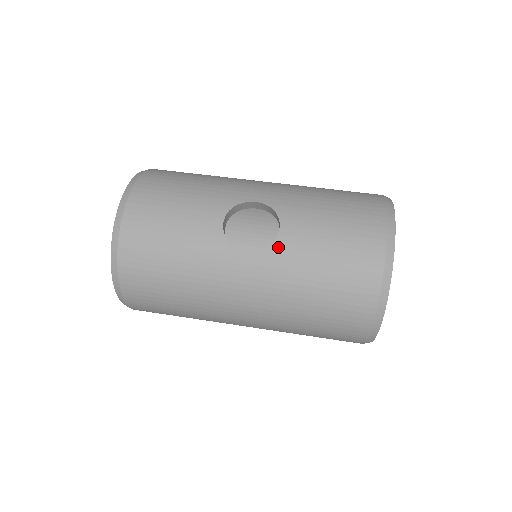
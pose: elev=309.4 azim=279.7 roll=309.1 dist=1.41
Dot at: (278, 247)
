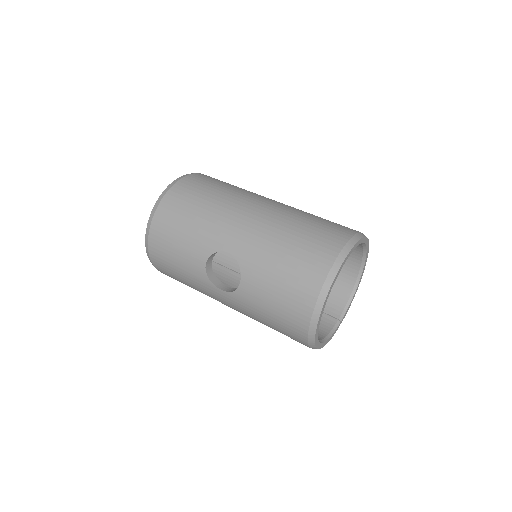
Dot at: (239, 293)
